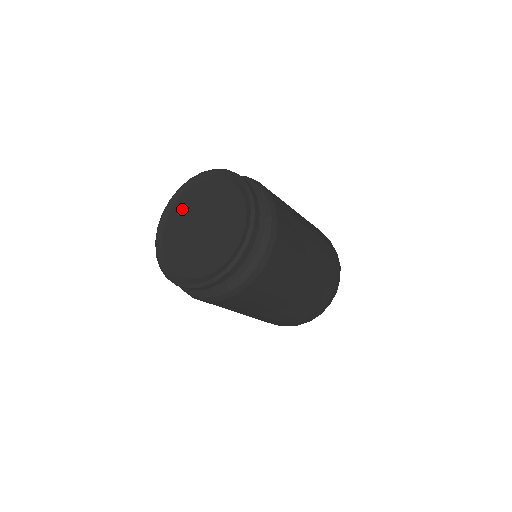
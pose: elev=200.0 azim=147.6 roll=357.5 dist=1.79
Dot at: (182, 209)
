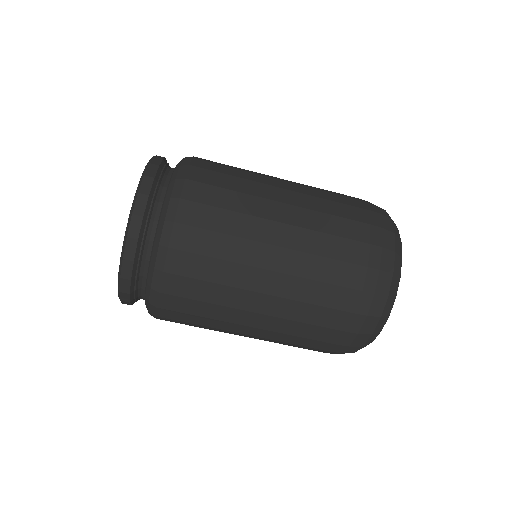
Dot at: occluded
